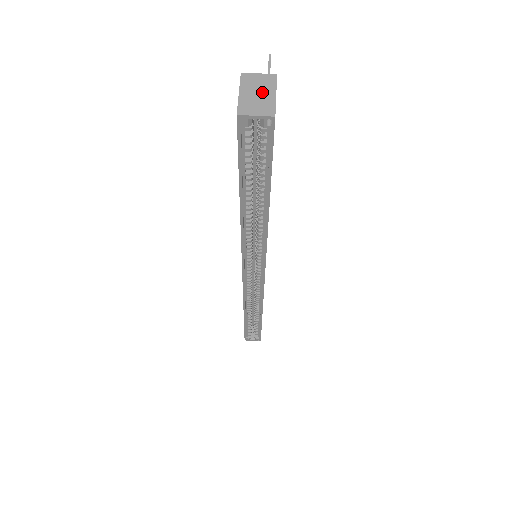
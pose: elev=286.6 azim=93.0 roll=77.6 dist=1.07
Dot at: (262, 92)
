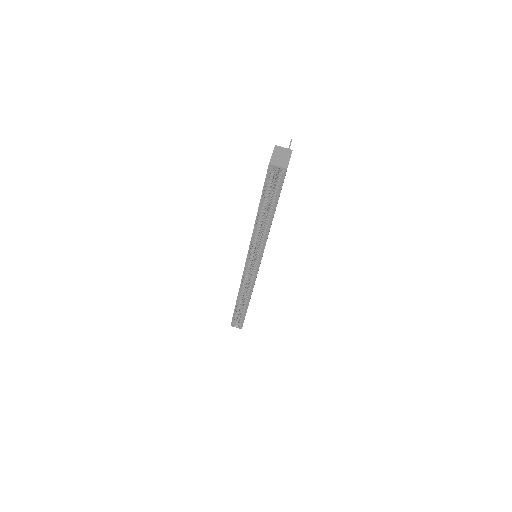
Dot at: (283, 156)
